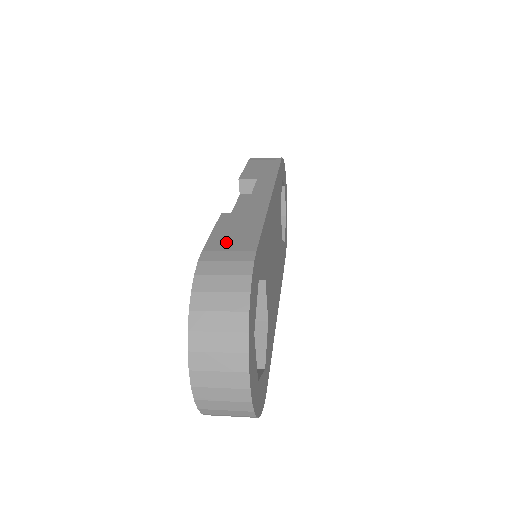
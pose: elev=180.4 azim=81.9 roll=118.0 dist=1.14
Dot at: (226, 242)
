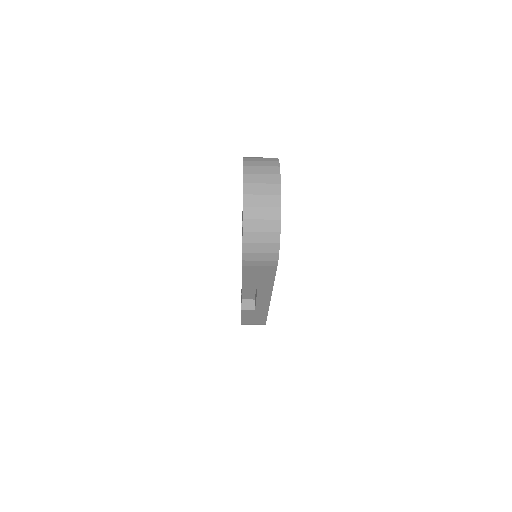
Dot at: occluded
